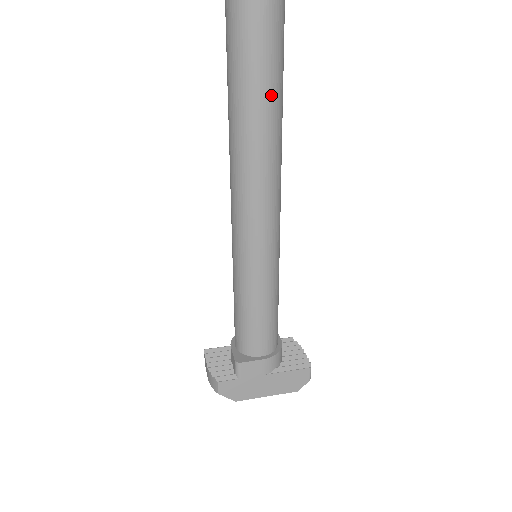
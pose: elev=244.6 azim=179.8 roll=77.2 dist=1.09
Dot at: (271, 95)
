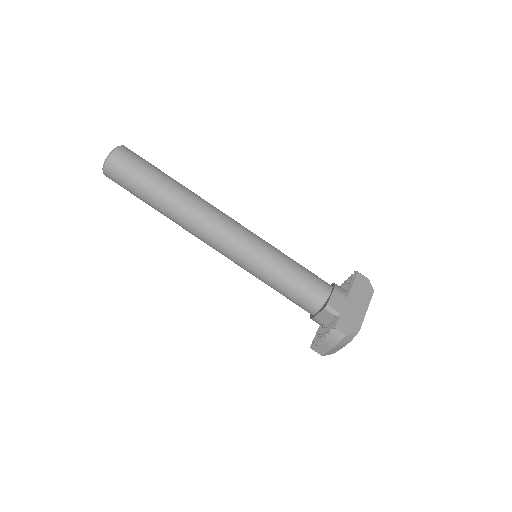
Dot at: (166, 177)
